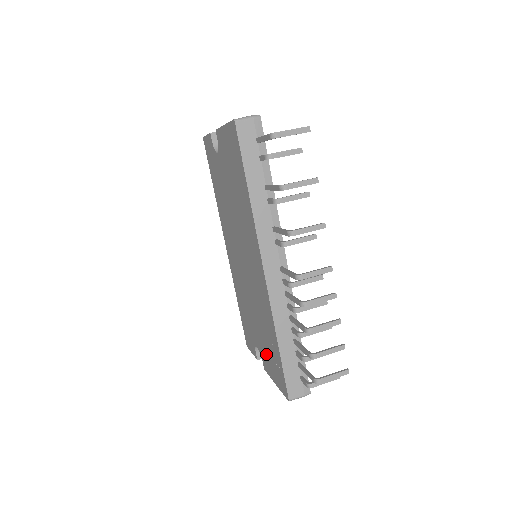
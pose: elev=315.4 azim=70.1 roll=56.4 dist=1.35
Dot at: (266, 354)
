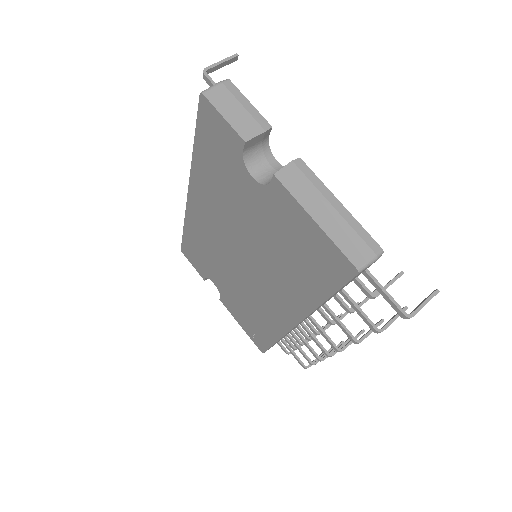
Dot at: (237, 310)
